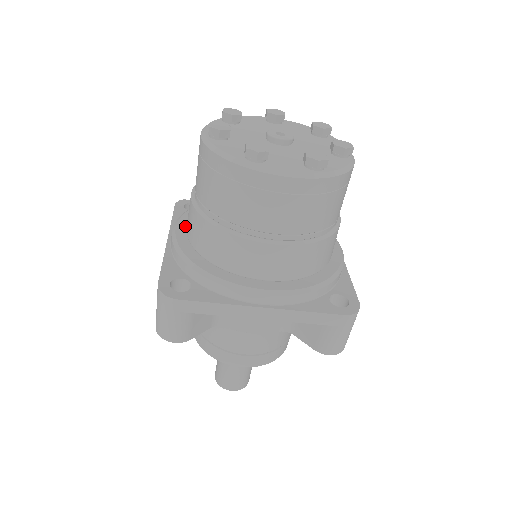
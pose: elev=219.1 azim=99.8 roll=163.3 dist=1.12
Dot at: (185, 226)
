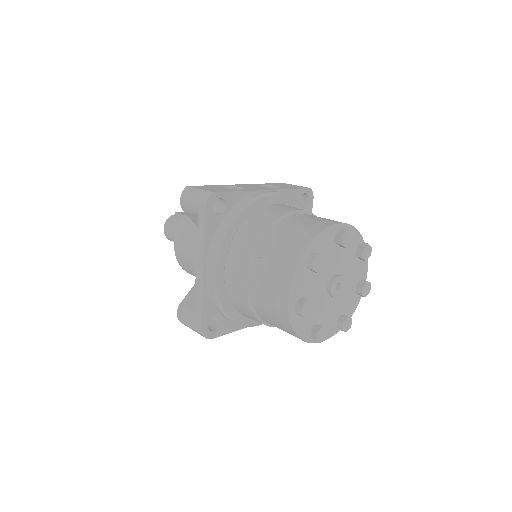
Dot at: (222, 267)
